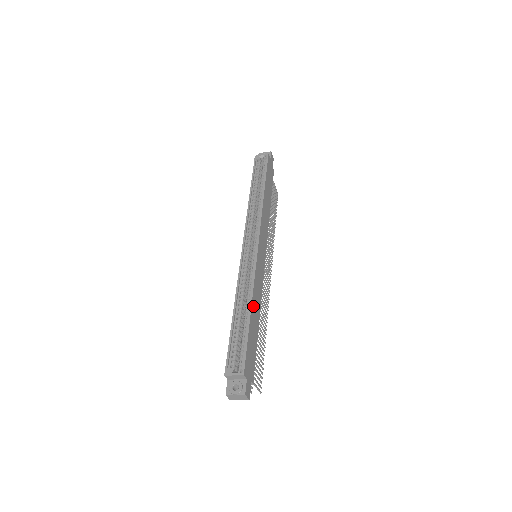
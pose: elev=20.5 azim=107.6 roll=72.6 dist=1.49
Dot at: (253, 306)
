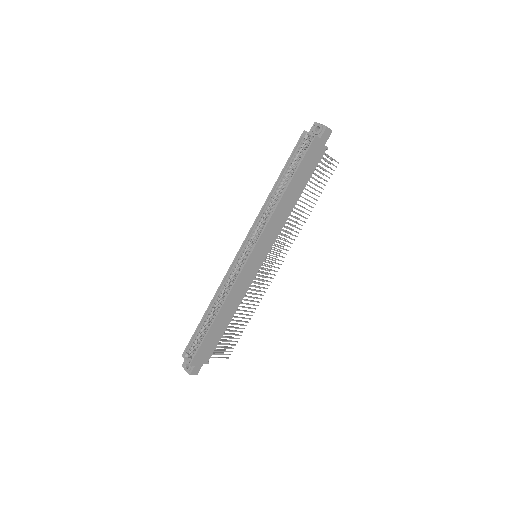
Dot at: (221, 313)
